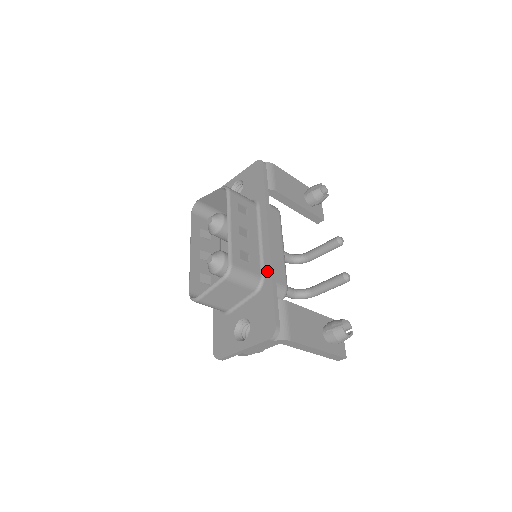
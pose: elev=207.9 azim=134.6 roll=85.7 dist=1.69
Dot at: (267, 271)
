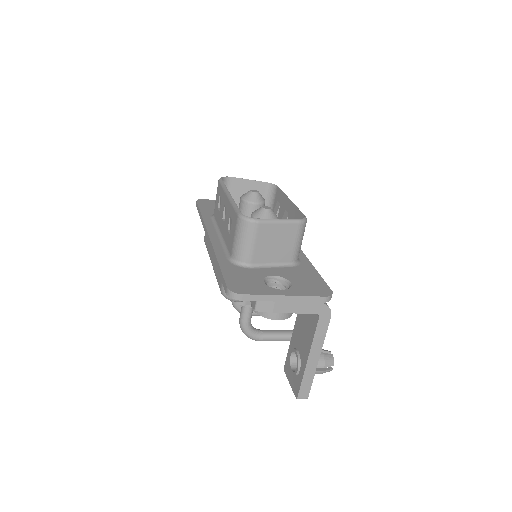
Dot at: (303, 258)
